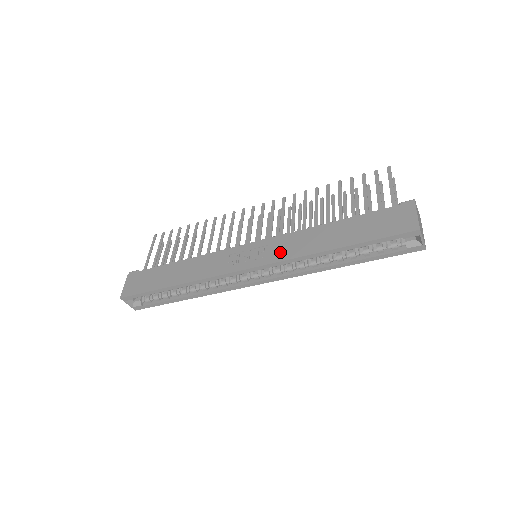
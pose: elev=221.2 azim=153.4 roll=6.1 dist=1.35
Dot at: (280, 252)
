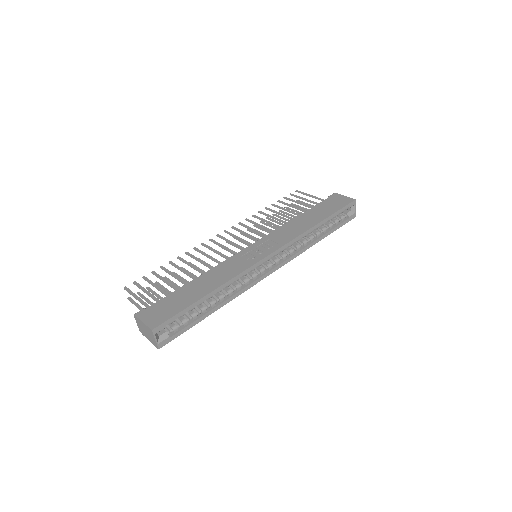
Dot at: (284, 238)
